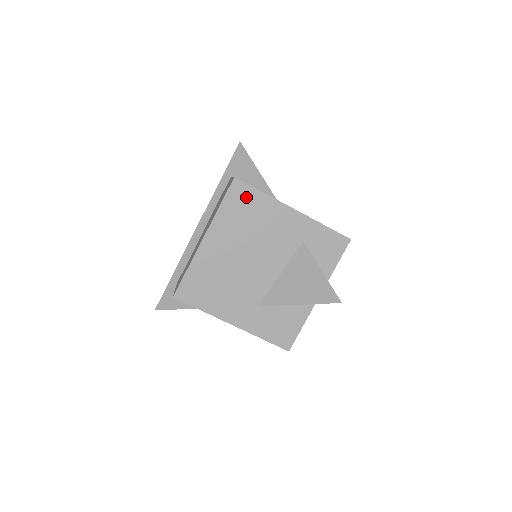
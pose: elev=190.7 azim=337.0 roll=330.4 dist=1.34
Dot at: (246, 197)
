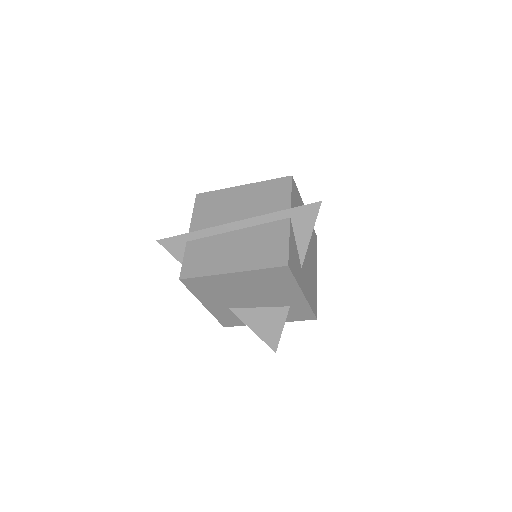
Dot at: (283, 276)
